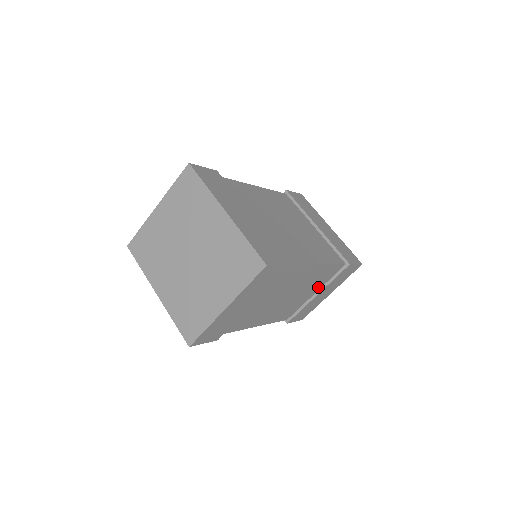
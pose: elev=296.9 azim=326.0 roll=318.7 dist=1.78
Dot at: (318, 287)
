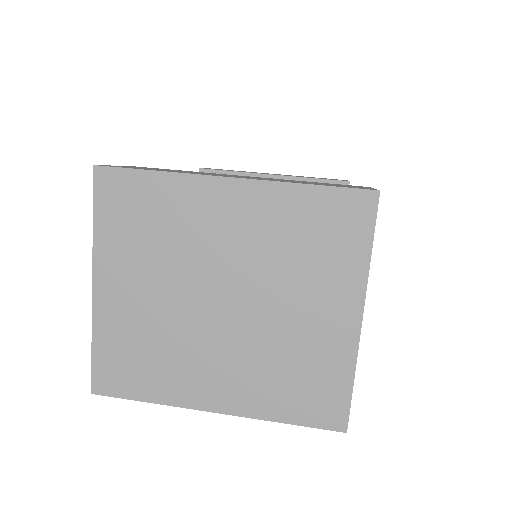
Dot at: occluded
